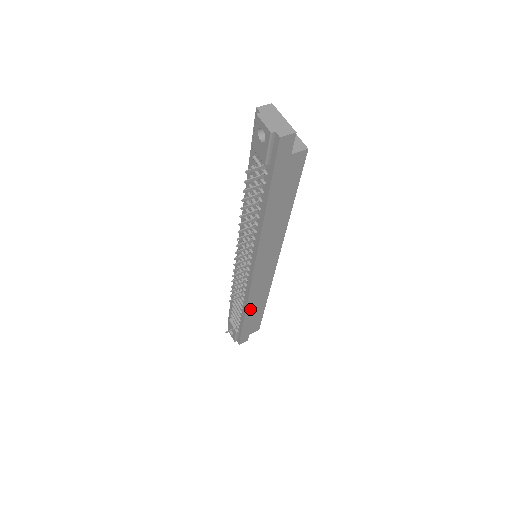
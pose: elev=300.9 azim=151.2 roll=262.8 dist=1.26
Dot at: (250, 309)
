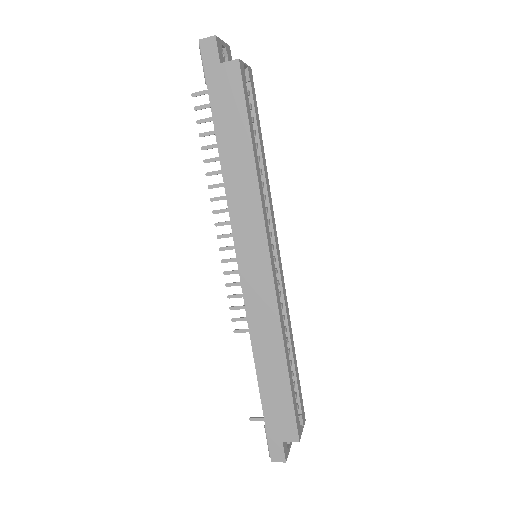
Dot at: (261, 359)
